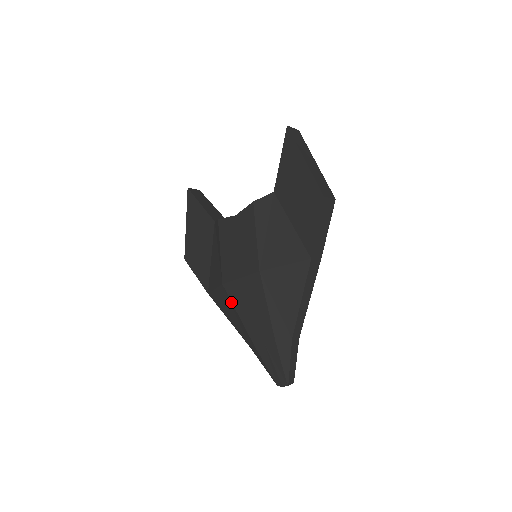
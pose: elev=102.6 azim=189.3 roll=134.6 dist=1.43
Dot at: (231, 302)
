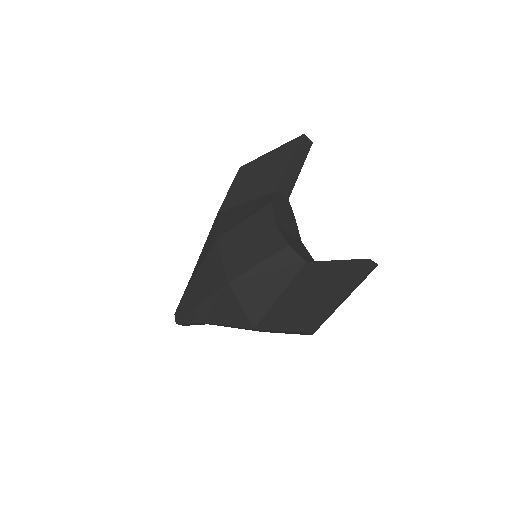
Dot at: (207, 253)
